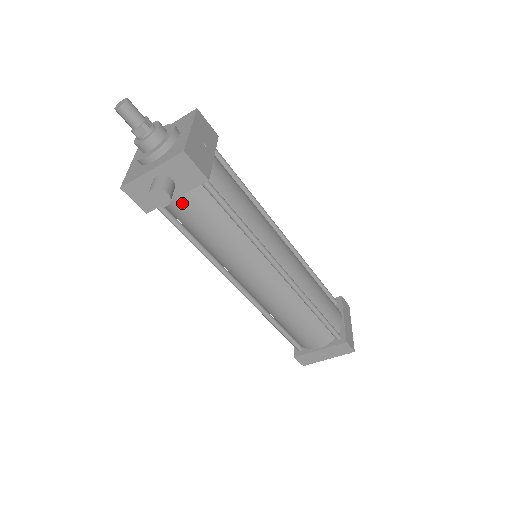
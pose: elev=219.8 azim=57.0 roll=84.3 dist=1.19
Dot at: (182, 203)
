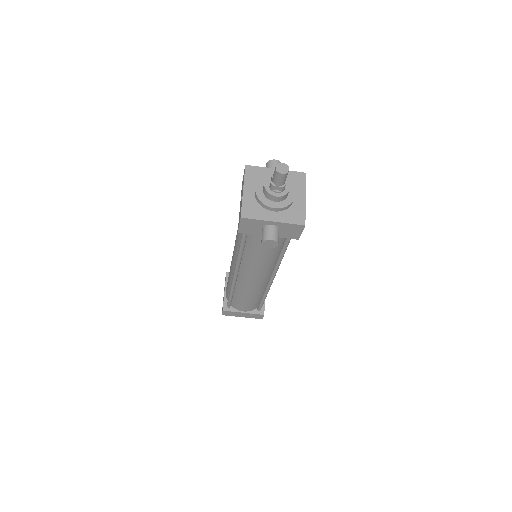
Dot at: occluded
